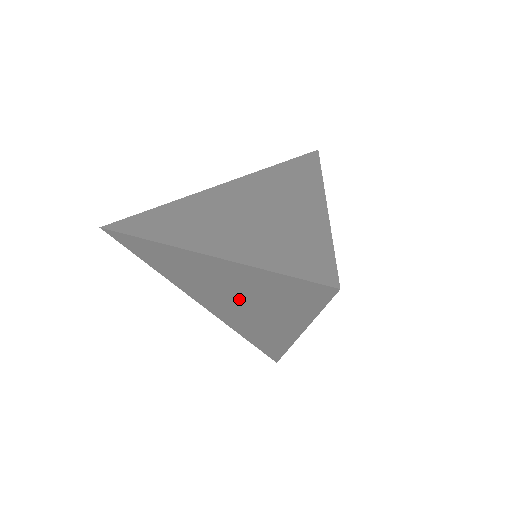
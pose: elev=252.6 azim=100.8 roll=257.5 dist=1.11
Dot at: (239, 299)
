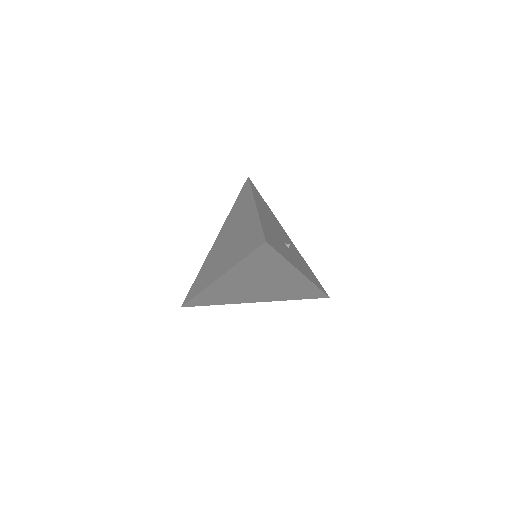
Dot at: (260, 283)
